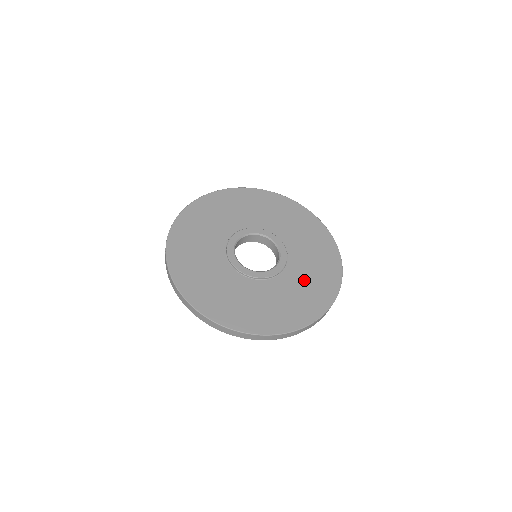
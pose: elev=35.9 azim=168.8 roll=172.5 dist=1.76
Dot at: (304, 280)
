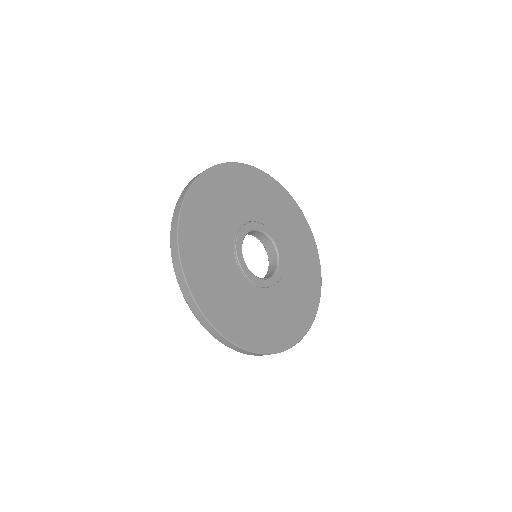
Dot at: (294, 294)
